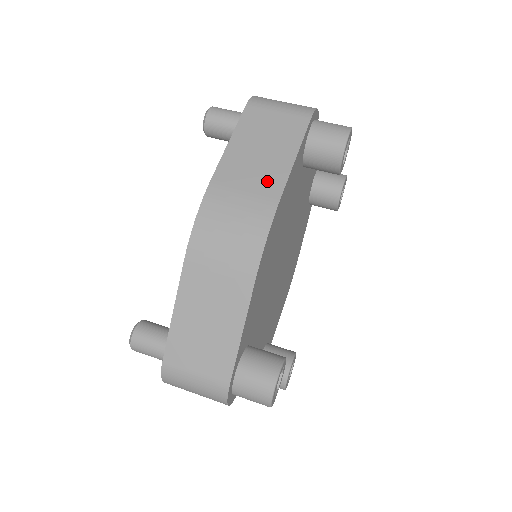
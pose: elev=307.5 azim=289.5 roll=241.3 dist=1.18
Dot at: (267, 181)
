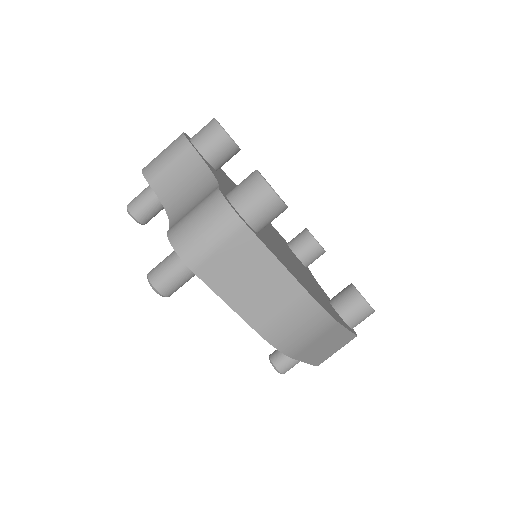
Dot at: (286, 294)
